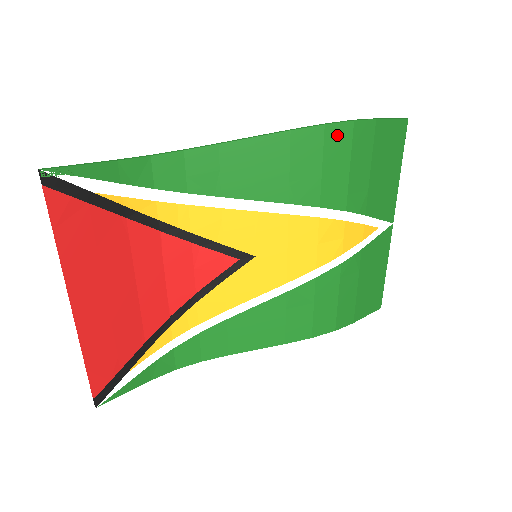
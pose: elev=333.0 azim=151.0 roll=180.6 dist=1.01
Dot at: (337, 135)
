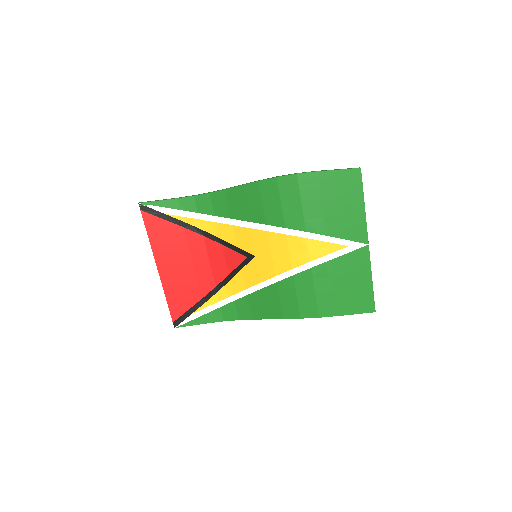
Dot at: (287, 183)
